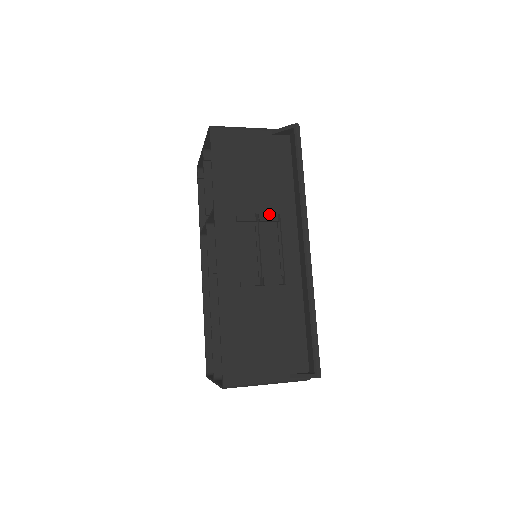
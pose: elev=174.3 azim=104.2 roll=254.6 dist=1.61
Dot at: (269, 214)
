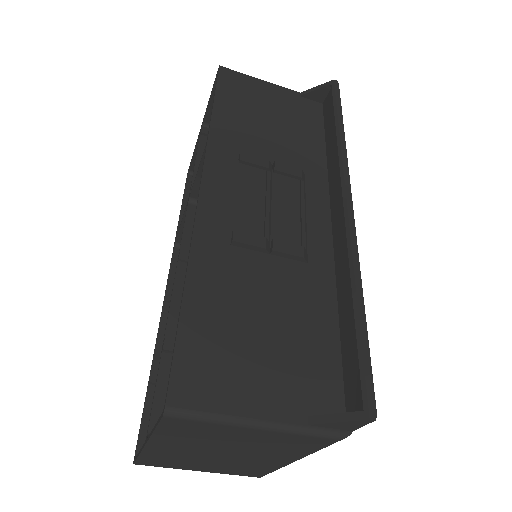
Dot at: (289, 166)
